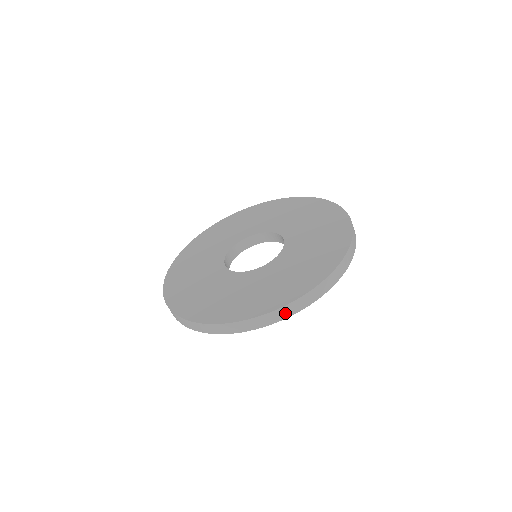
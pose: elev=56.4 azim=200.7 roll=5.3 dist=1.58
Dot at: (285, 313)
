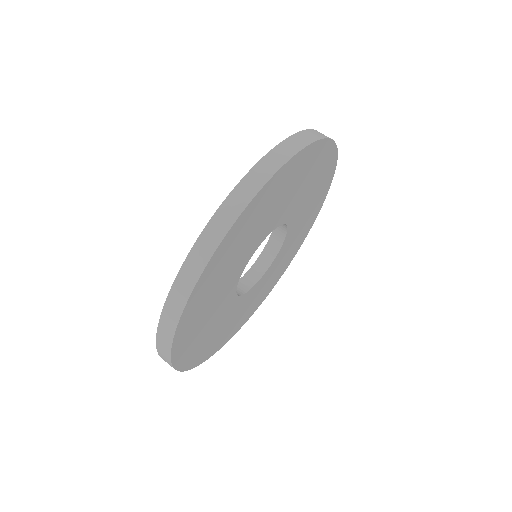
Dot at: (230, 212)
